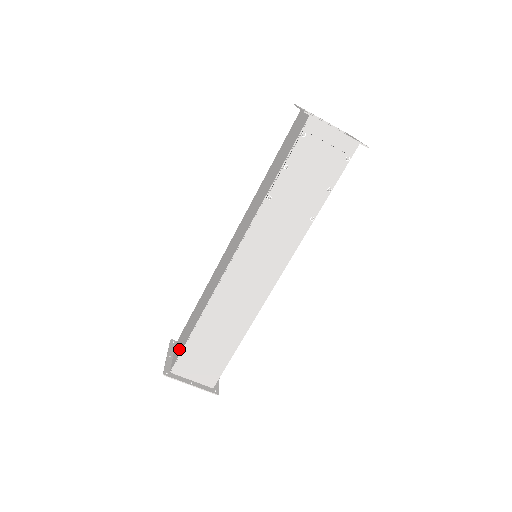
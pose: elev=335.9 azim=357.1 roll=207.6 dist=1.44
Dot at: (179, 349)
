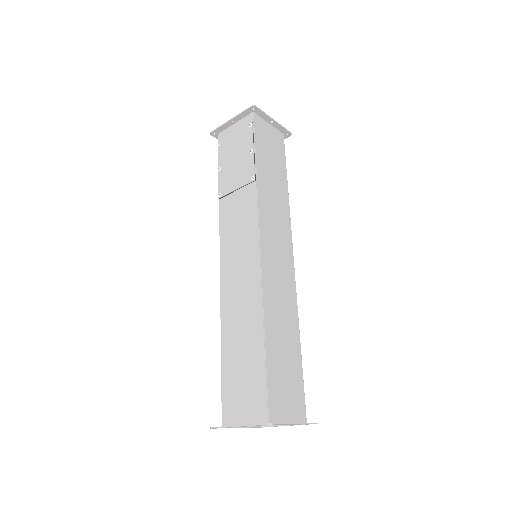
Dot at: occluded
